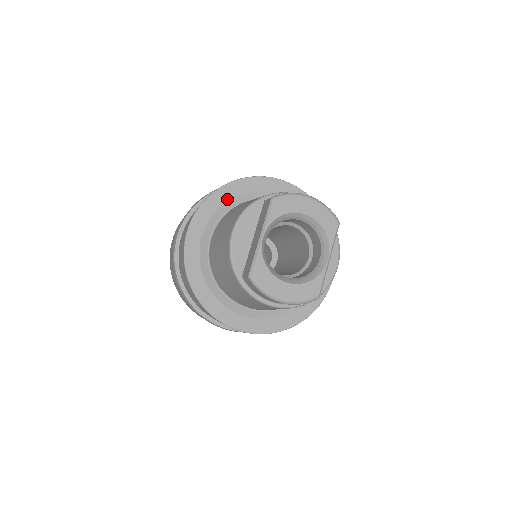
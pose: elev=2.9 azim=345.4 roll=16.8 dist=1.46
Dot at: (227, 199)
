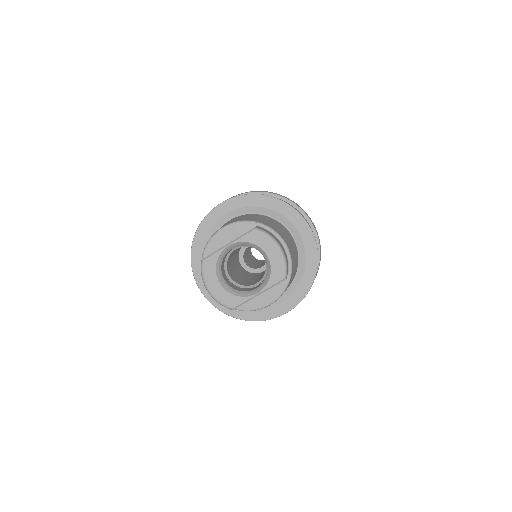
Dot at: (260, 205)
